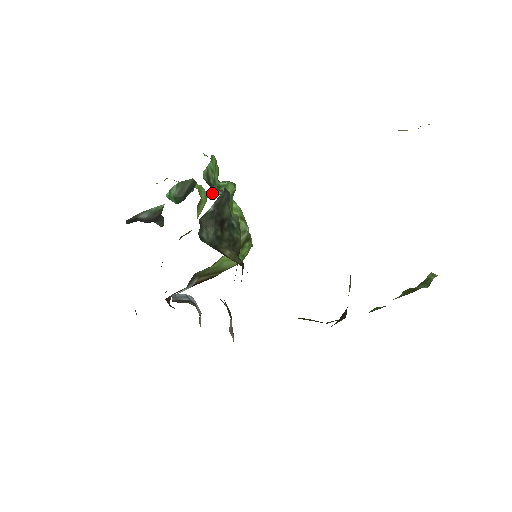
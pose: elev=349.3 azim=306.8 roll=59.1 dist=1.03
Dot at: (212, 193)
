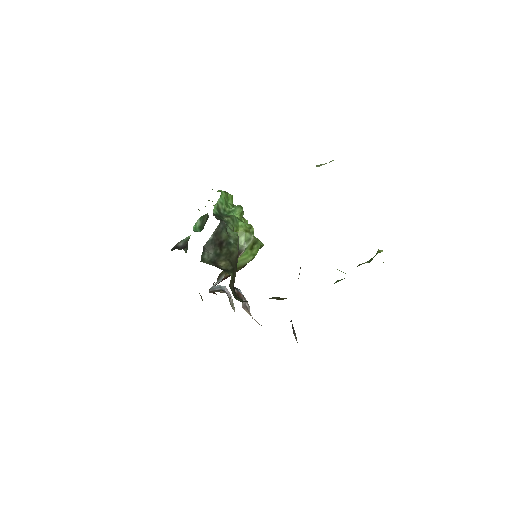
Dot at: occluded
